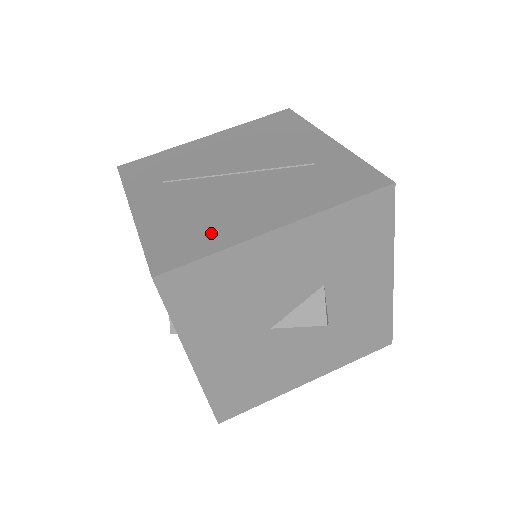
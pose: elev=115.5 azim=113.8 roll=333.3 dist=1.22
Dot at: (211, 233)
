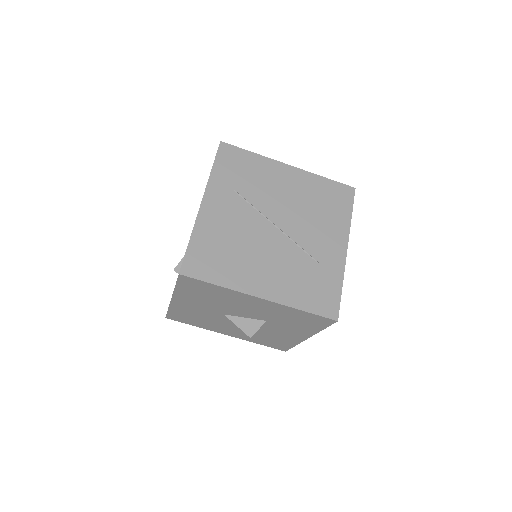
Dot at: (227, 268)
